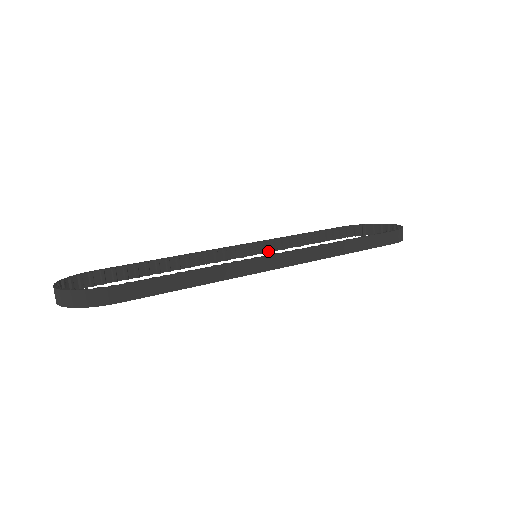
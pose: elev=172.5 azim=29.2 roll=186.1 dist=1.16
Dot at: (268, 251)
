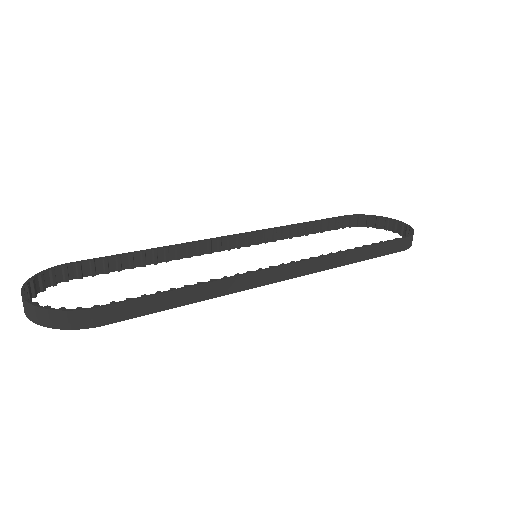
Dot at: (266, 242)
